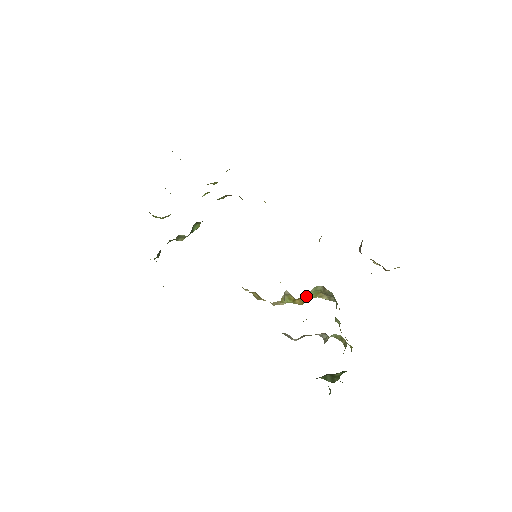
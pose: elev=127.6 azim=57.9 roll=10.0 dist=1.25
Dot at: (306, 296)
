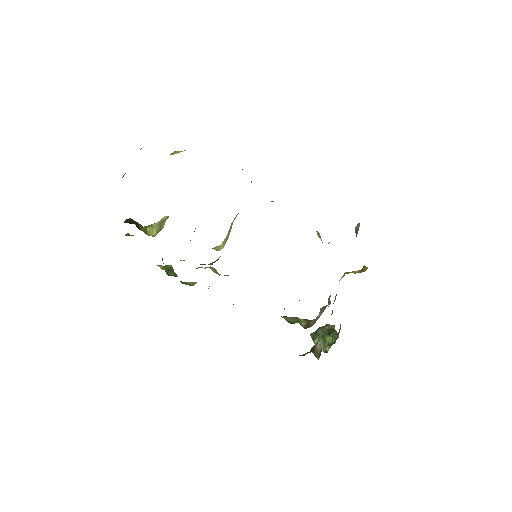
Dot at: occluded
